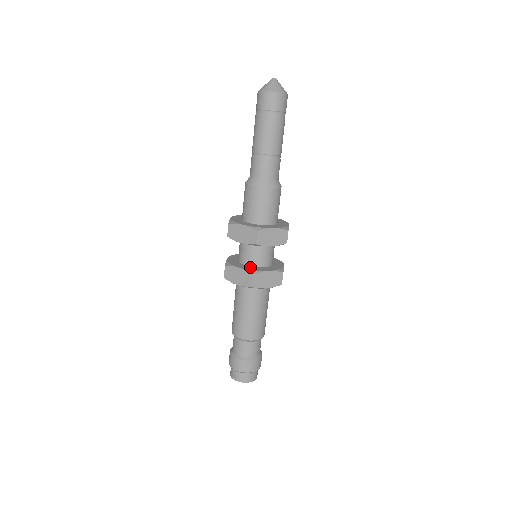
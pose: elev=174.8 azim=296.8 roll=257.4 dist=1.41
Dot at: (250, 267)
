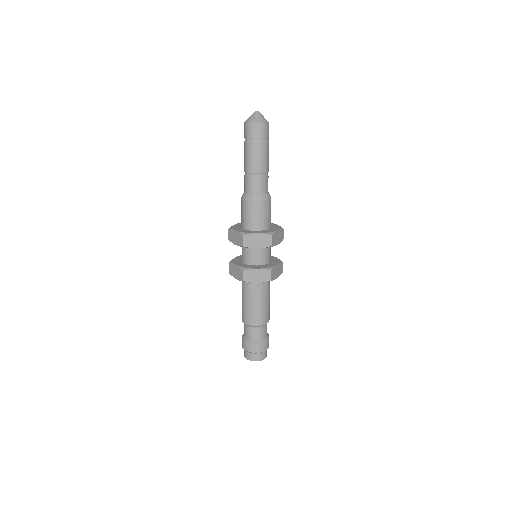
Dot at: (245, 265)
